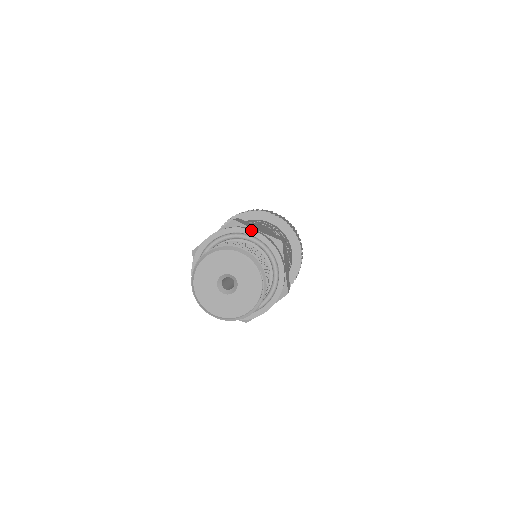
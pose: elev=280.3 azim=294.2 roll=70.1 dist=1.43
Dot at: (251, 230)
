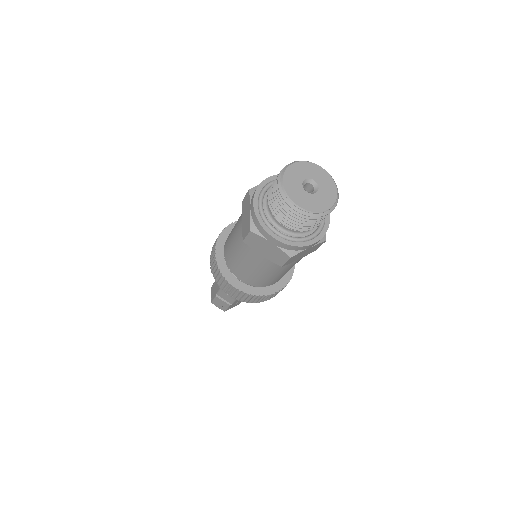
Dot at: occluded
